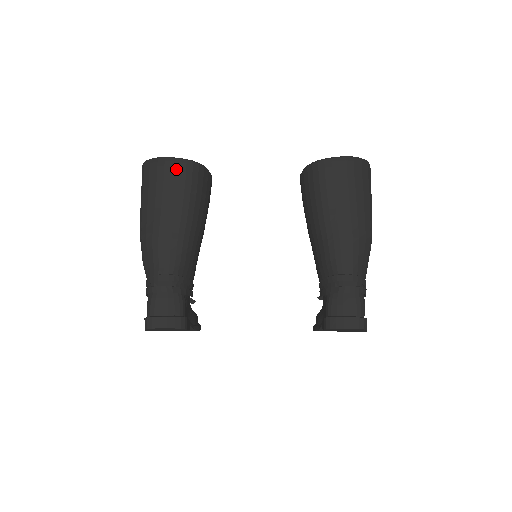
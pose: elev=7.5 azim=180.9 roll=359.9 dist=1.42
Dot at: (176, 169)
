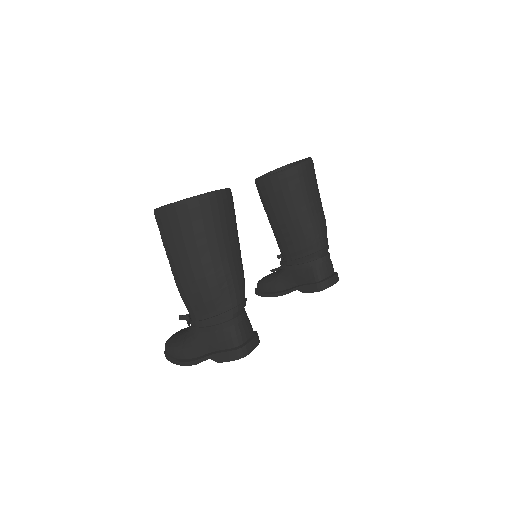
Dot at: (226, 201)
